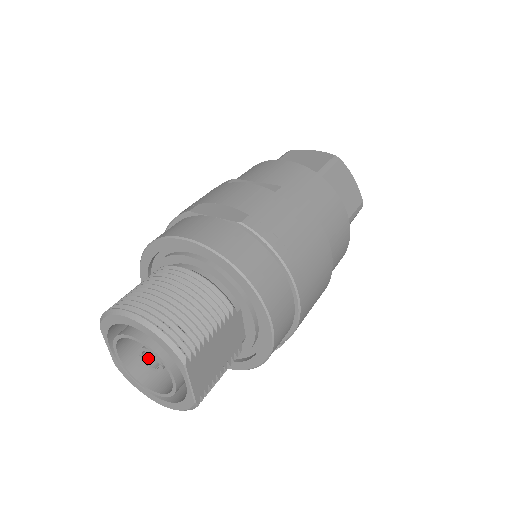
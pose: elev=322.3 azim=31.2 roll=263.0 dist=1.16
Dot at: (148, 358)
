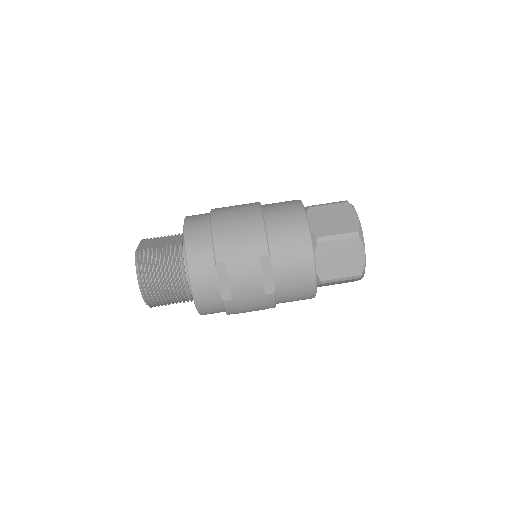
Dot at: occluded
